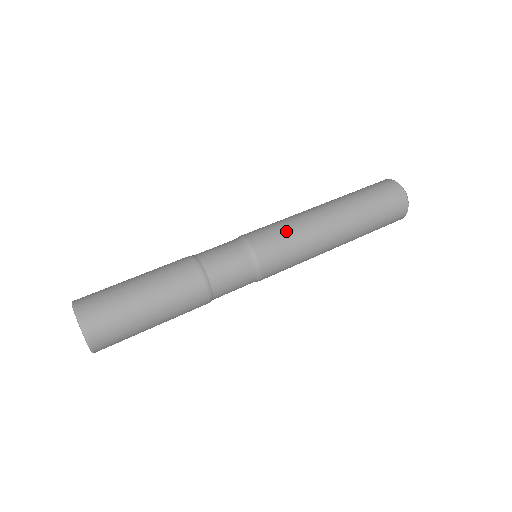
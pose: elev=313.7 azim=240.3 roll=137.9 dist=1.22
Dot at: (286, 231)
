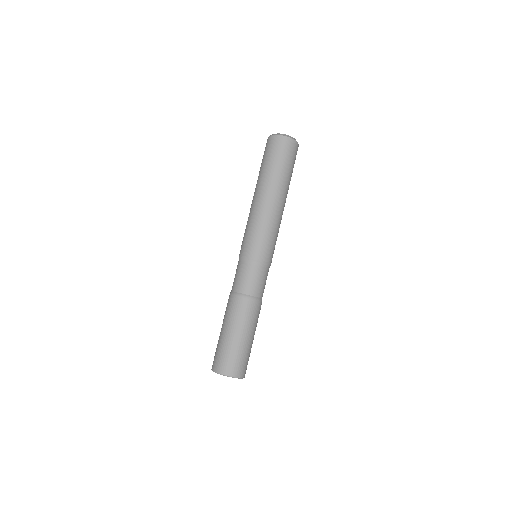
Dot at: (250, 231)
